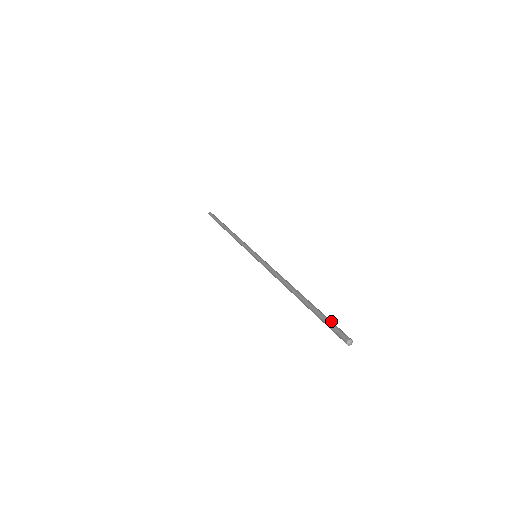
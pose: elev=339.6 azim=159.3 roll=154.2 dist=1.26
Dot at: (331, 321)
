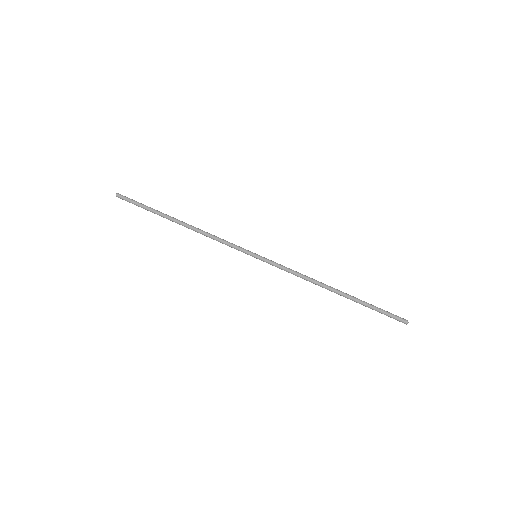
Dot at: (384, 312)
